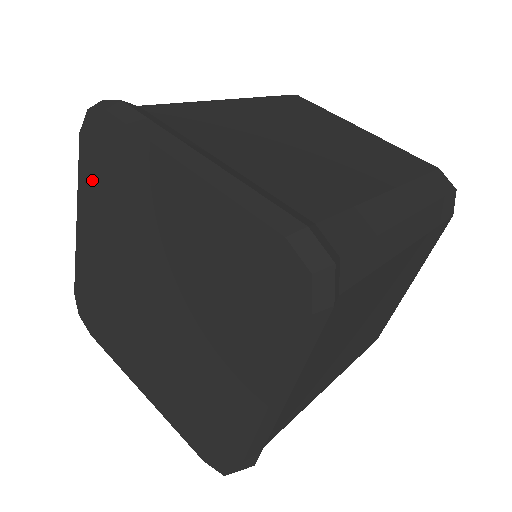
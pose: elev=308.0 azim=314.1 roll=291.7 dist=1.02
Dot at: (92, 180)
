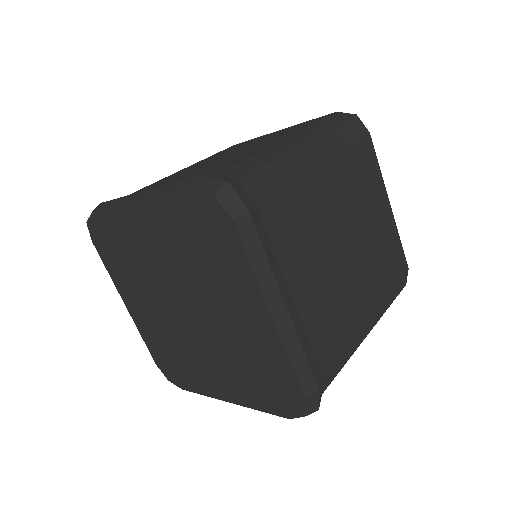
Dot at: (113, 265)
